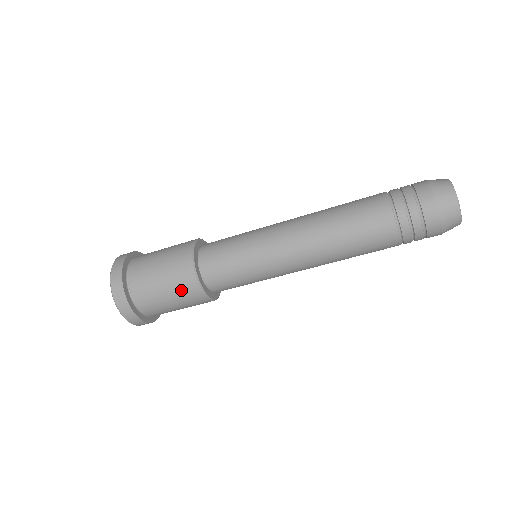
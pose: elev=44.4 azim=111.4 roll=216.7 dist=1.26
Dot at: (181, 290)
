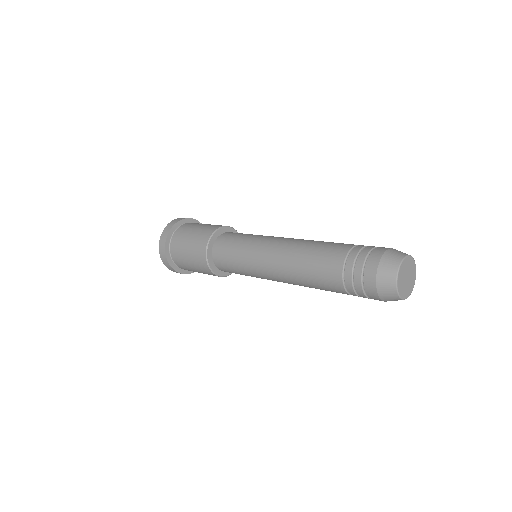
Dot at: (197, 263)
